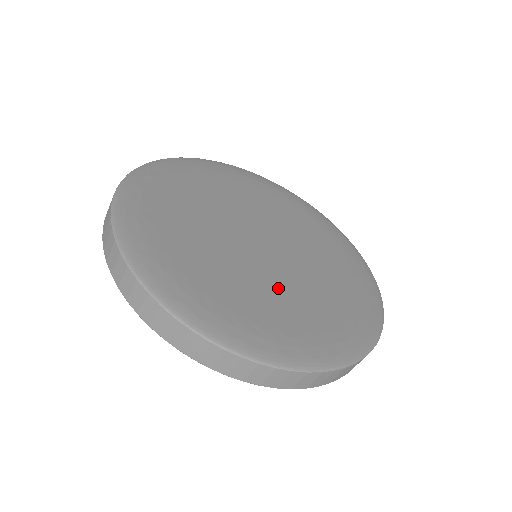
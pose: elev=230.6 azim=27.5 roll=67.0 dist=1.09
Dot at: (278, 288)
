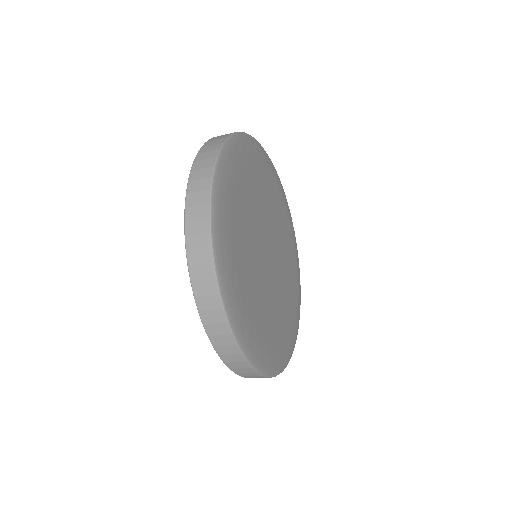
Dot at: (264, 295)
